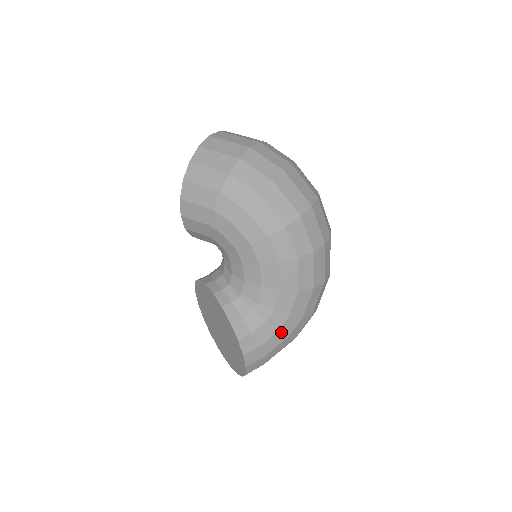
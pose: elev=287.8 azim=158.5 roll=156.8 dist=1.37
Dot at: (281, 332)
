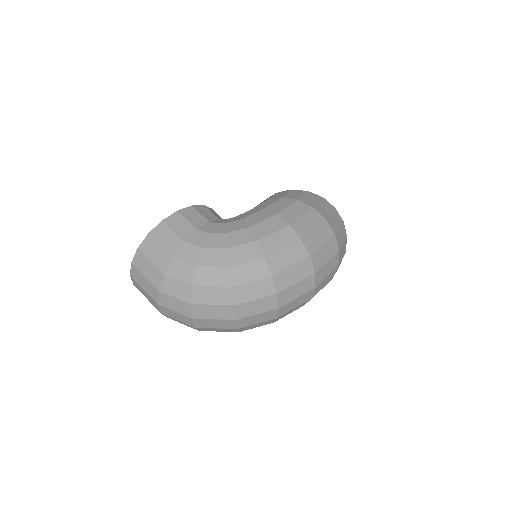
Dot at: occluded
